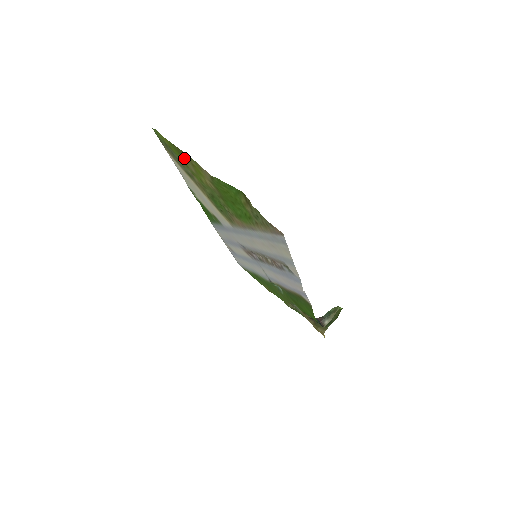
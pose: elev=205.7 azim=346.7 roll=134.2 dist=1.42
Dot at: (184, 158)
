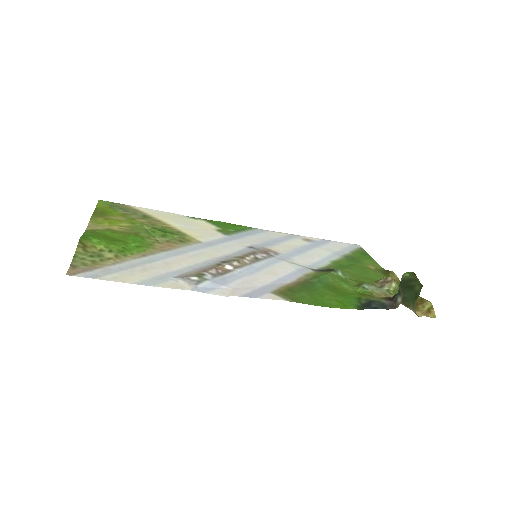
Dot at: (108, 214)
